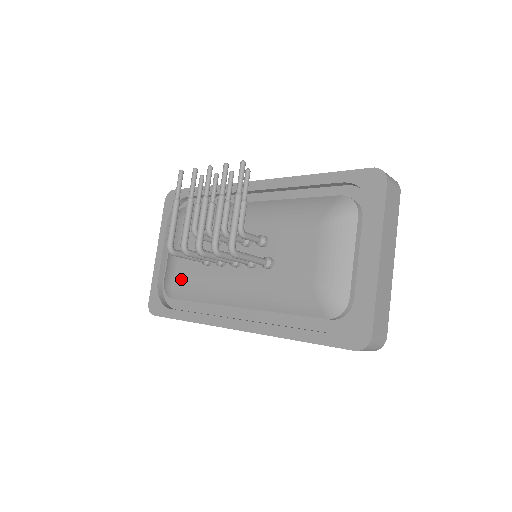
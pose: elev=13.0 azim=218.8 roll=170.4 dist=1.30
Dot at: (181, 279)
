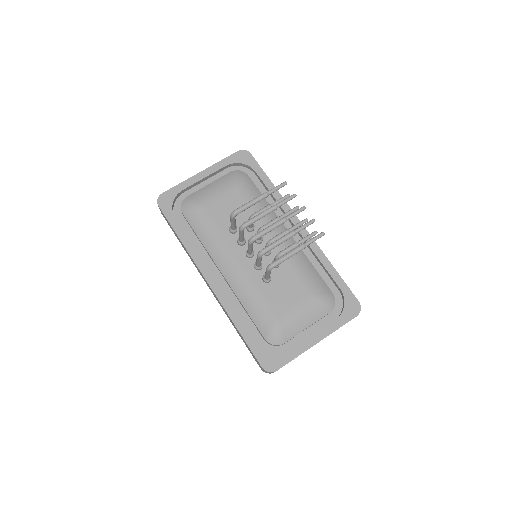
Dot at: (204, 215)
